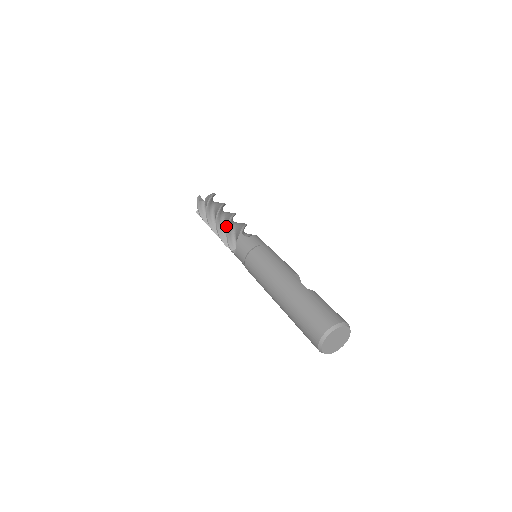
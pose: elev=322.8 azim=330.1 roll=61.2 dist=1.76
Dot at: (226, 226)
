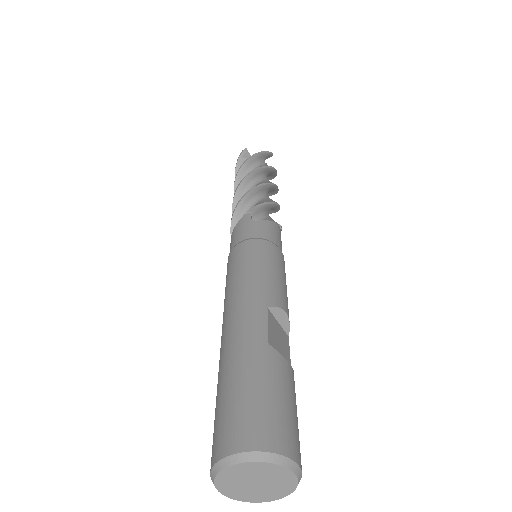
Dot at: (242, 197)
